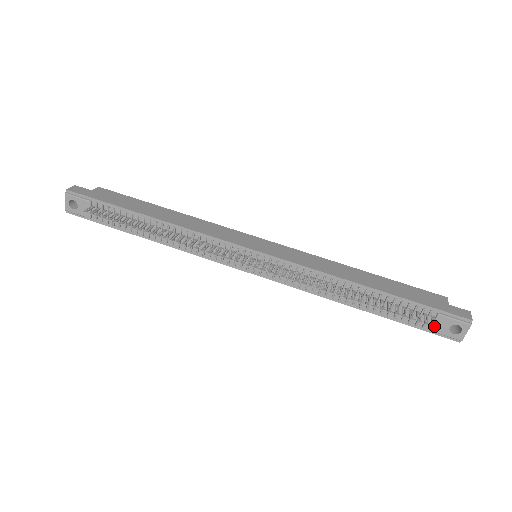
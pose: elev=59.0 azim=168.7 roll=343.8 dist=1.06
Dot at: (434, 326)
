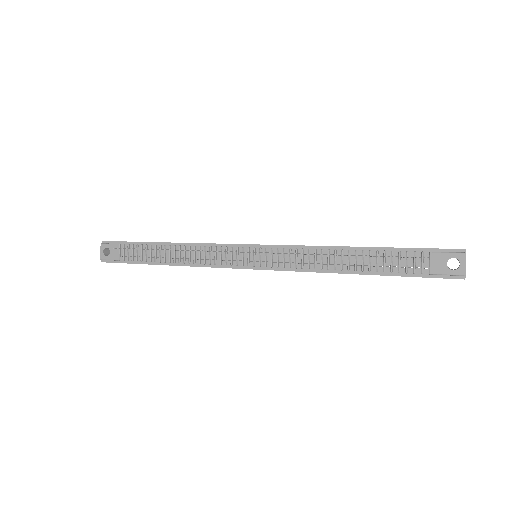
Dot at: (425, 257)
